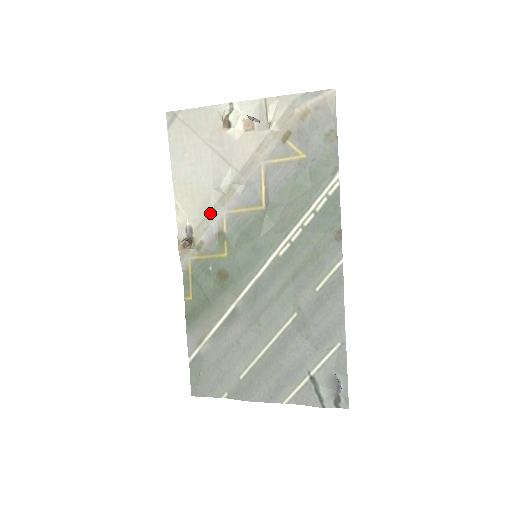
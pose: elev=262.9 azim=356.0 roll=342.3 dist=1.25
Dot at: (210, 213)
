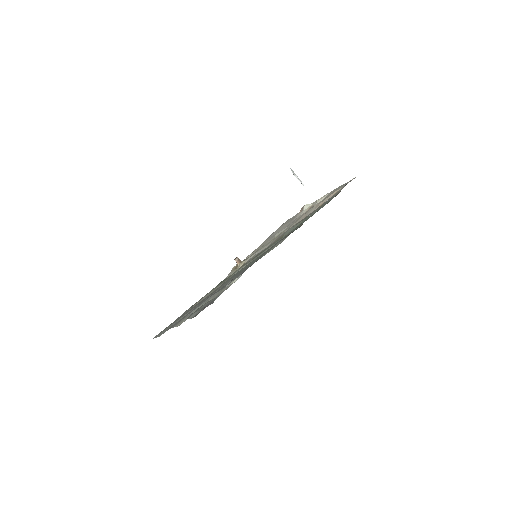
Dot at: (261, 248)
